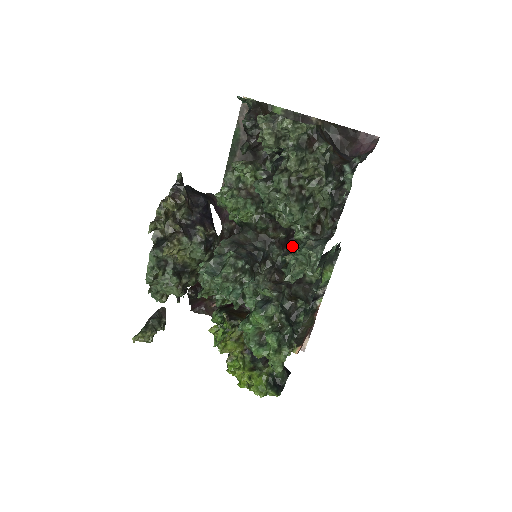
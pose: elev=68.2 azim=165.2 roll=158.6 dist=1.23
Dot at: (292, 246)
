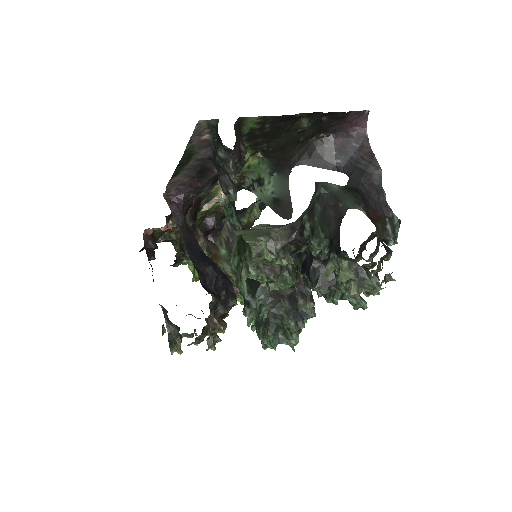
Dot at: occluded
